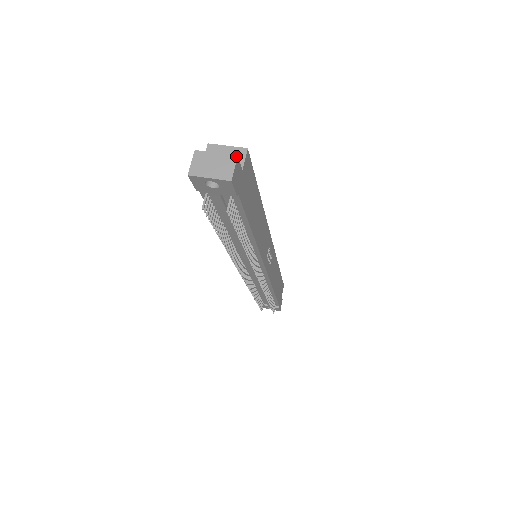
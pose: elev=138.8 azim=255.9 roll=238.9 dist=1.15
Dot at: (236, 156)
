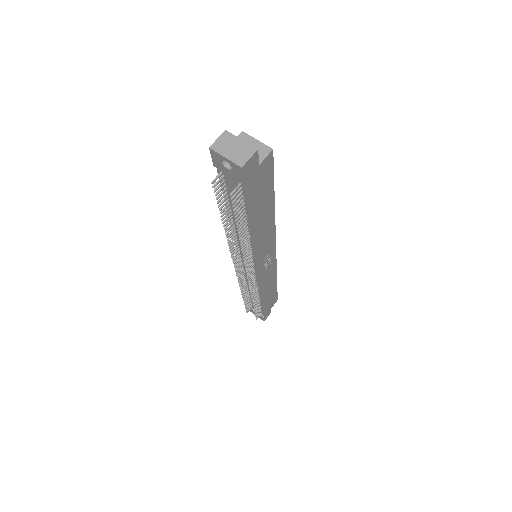
Dot at: (256, 149)
